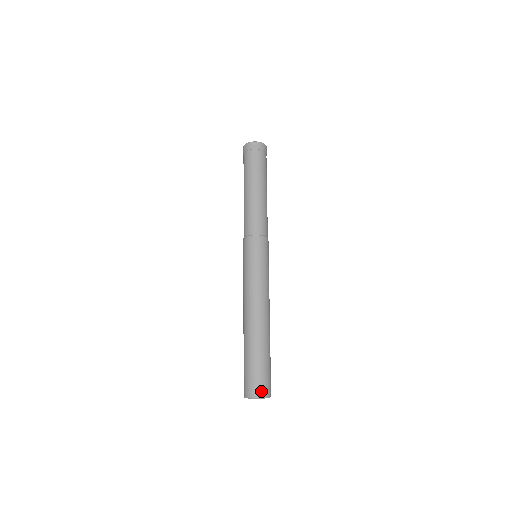
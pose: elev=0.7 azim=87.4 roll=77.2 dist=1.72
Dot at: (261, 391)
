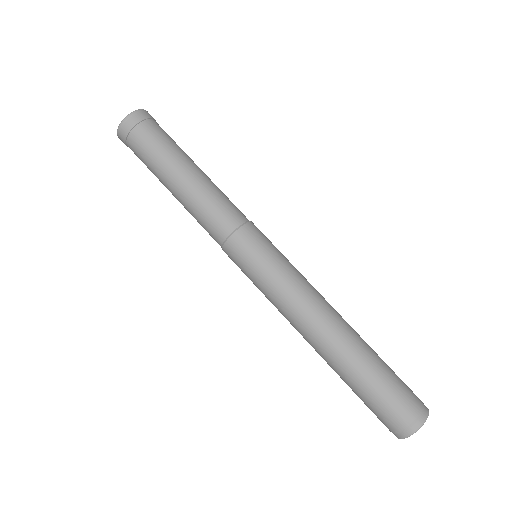
Dot at: (422, 403)
